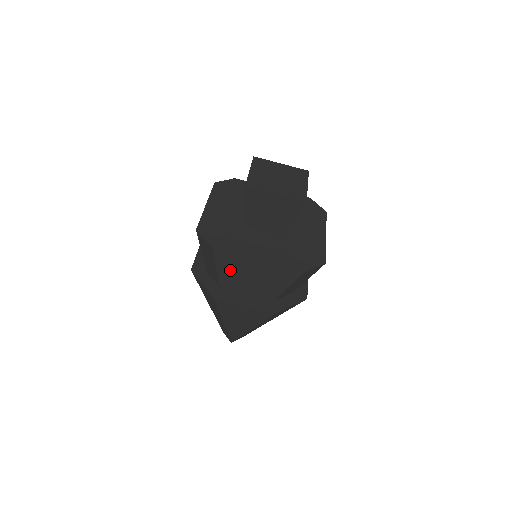
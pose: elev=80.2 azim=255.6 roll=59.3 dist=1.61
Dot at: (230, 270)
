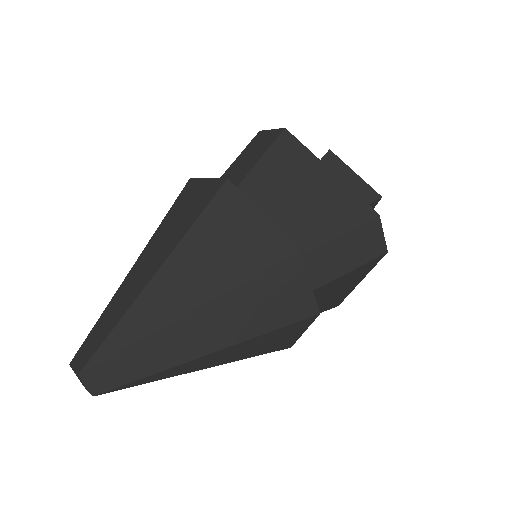
Dot at: (275, 171)
